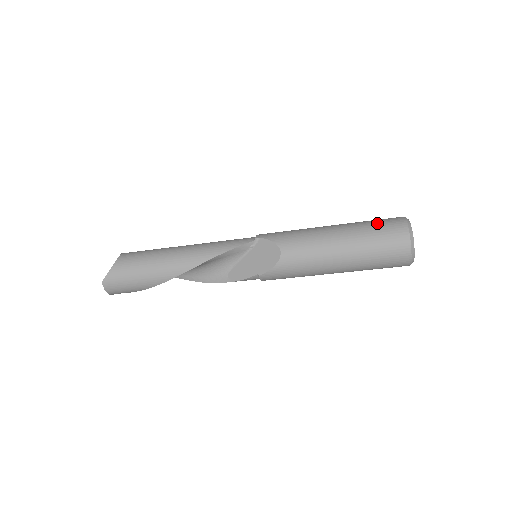
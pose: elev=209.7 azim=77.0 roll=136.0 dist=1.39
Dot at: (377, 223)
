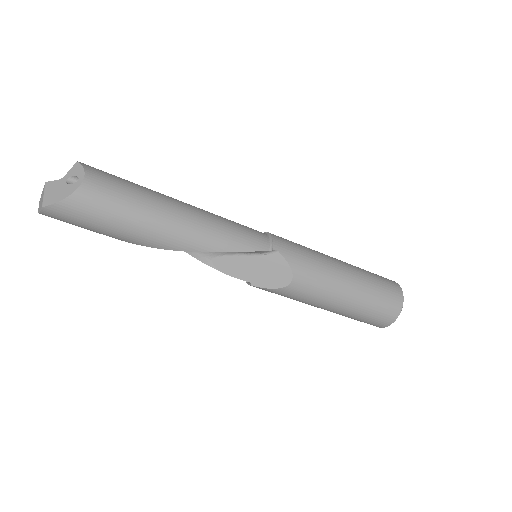
Dot at: (383, 290)
